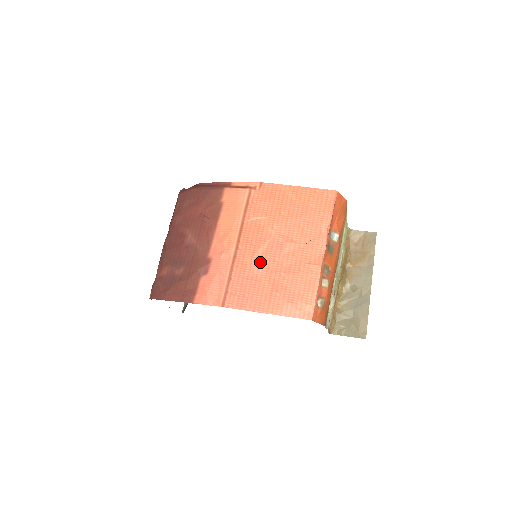
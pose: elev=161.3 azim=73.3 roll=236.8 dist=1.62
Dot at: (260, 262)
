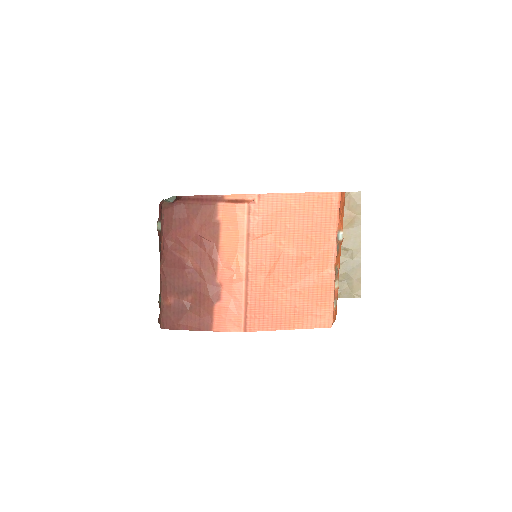
Dot at: (274, 281)
